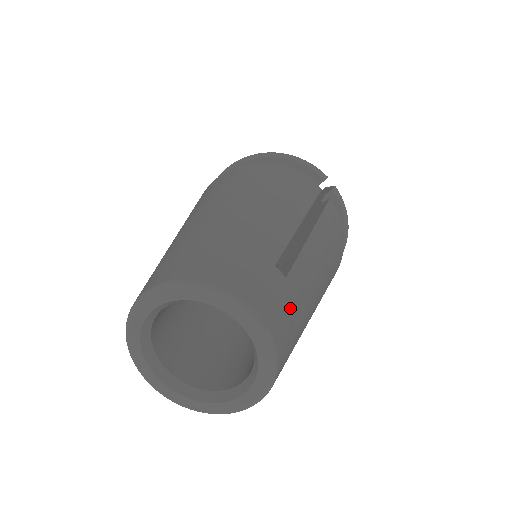
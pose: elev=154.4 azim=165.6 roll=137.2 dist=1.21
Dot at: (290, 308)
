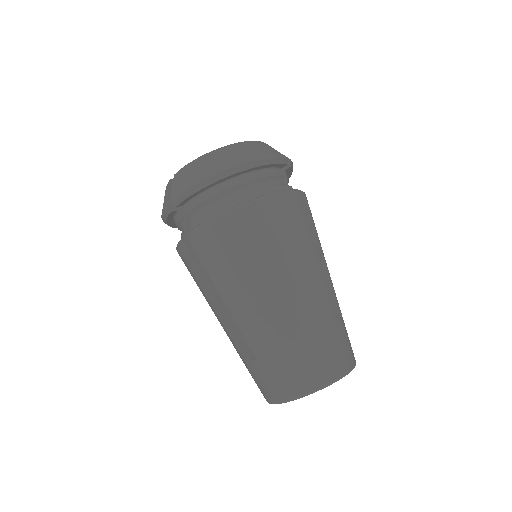
Dot at: occluded
